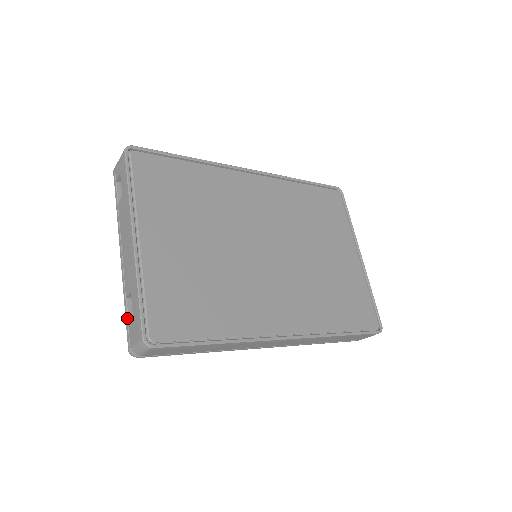
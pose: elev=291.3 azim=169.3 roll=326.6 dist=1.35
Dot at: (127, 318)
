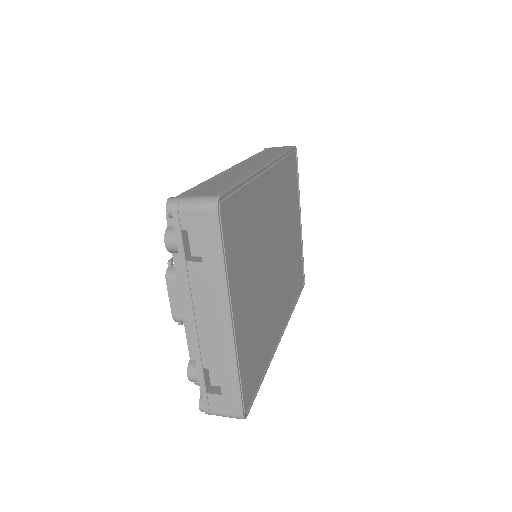
Dot at: (204, 386)
